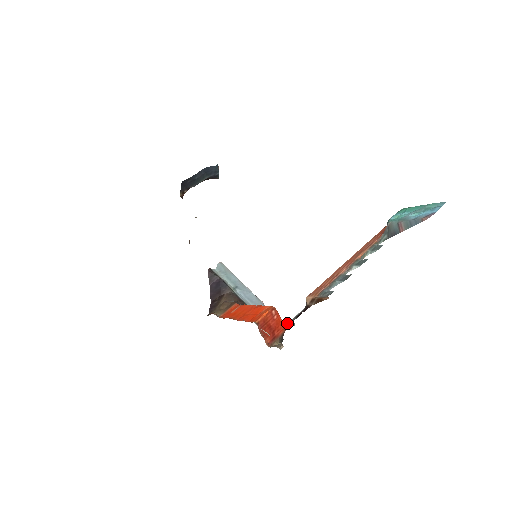
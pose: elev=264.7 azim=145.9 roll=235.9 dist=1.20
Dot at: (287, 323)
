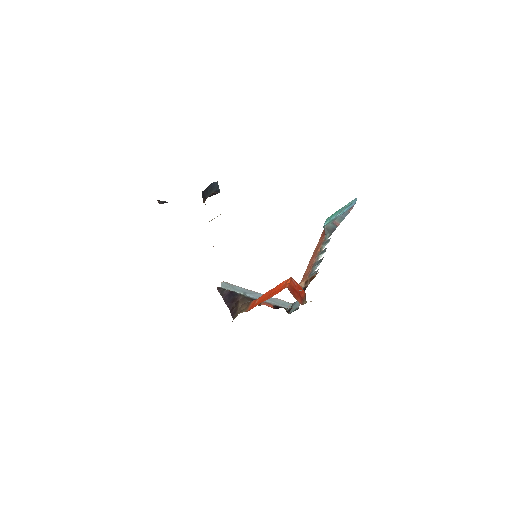
Dot at: occluded
